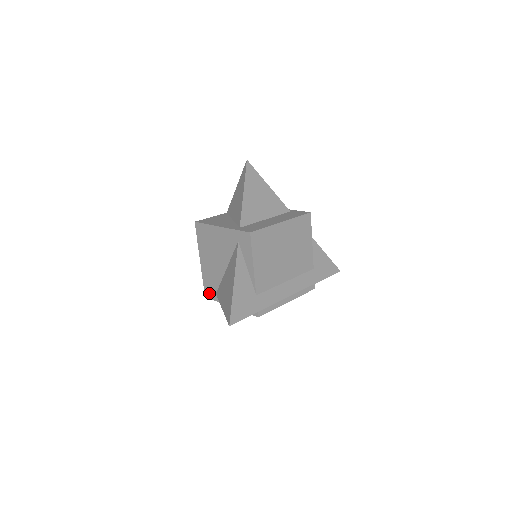
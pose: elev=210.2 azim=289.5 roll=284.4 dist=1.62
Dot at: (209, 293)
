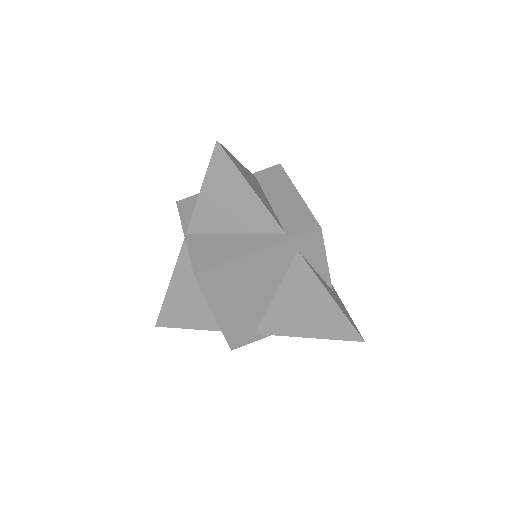
Dot at: (240, 342)
